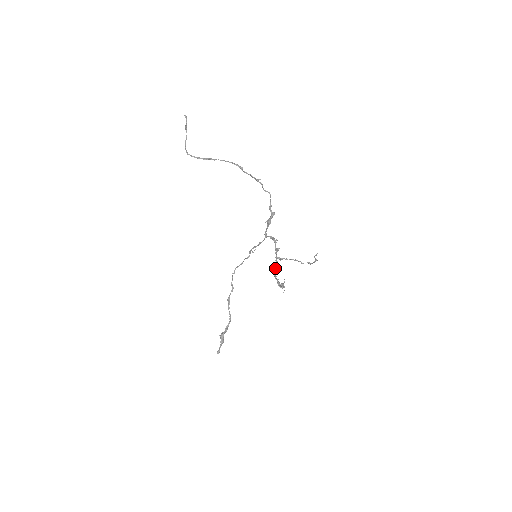
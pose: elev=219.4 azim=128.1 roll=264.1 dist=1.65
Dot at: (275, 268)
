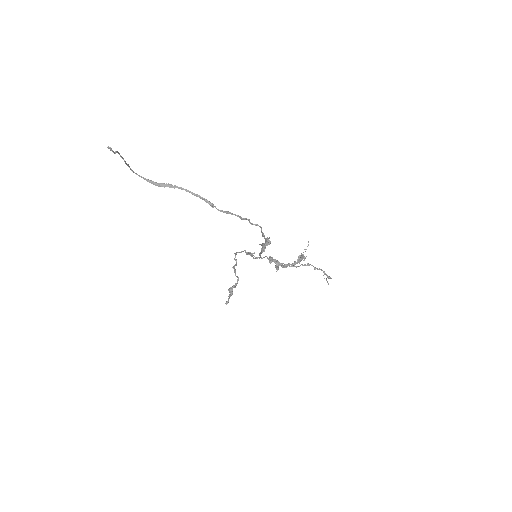
Dot at: (281, 266)
